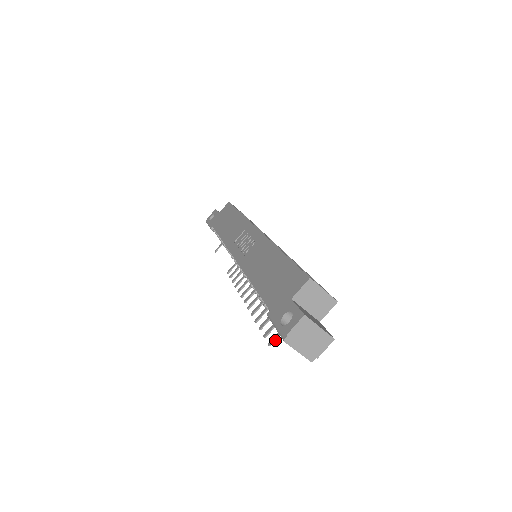
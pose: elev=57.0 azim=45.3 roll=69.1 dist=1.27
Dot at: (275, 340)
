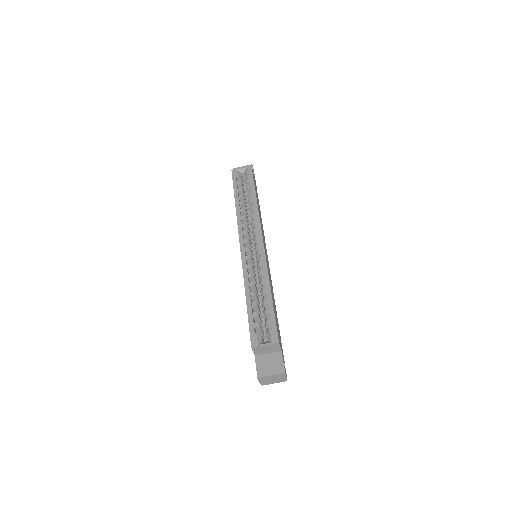
Dot at: occluded
